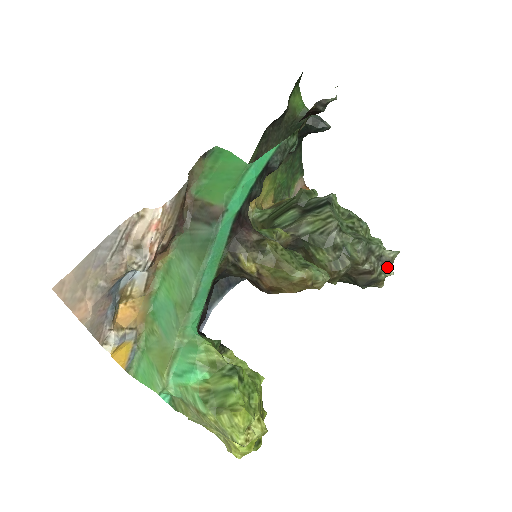
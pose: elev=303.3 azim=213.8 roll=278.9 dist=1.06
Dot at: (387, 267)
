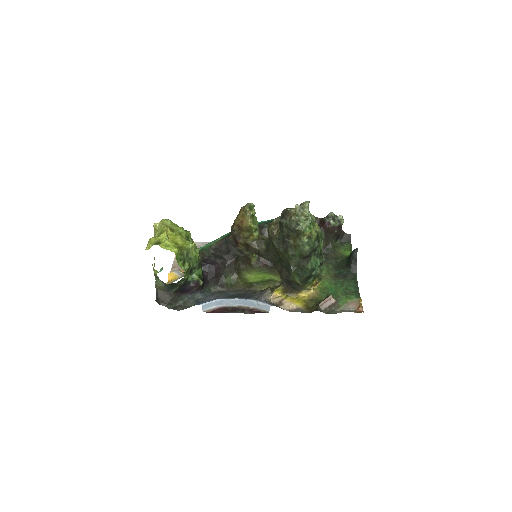
Dot at: occluded
